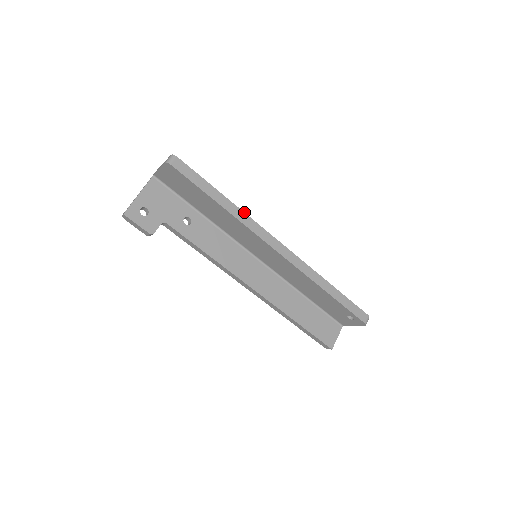
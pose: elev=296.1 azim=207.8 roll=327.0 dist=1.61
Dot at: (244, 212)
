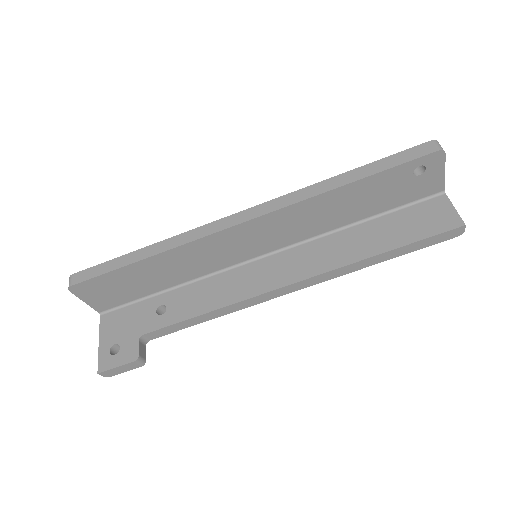
Dot at: (173, 237)
